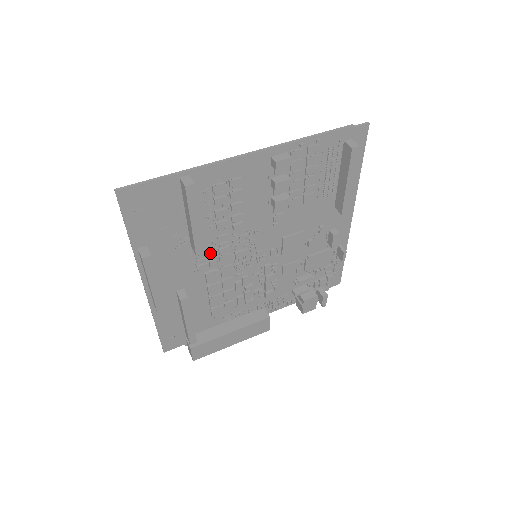
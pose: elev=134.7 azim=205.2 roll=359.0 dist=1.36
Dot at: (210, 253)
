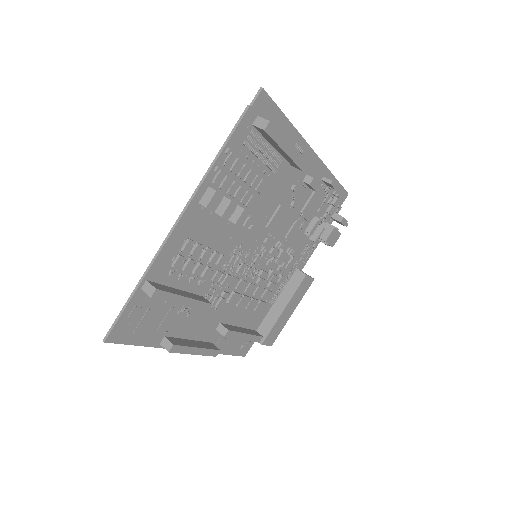
Dot at: (217, 292)
